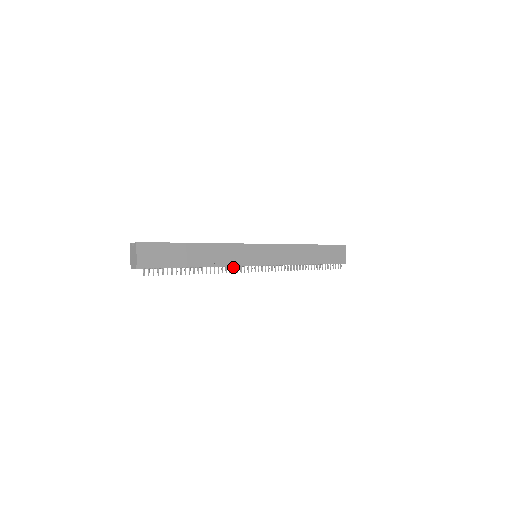
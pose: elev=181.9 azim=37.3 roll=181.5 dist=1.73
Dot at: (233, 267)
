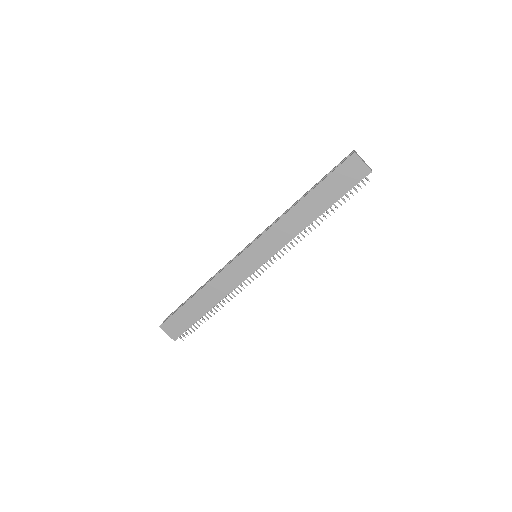
Dot at: (240, 285)
